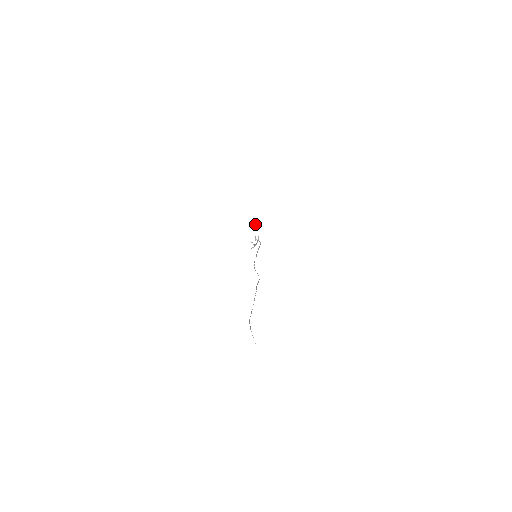
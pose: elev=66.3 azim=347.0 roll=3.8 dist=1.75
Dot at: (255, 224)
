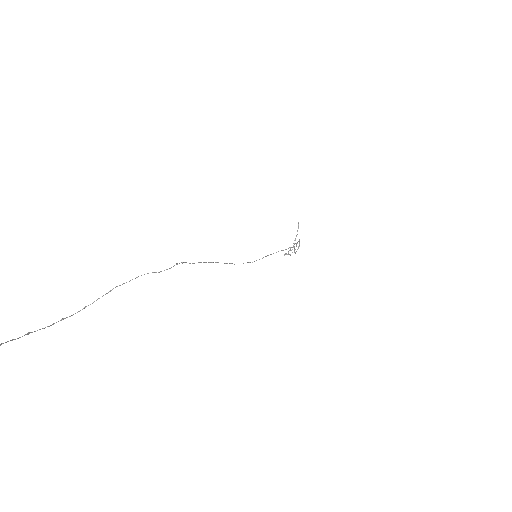
Dot at: (298, 222)
